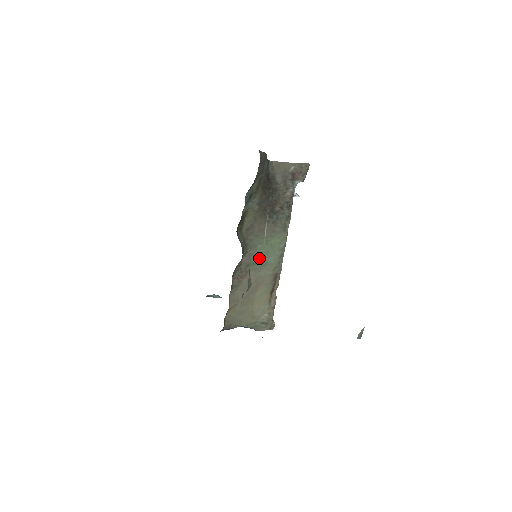
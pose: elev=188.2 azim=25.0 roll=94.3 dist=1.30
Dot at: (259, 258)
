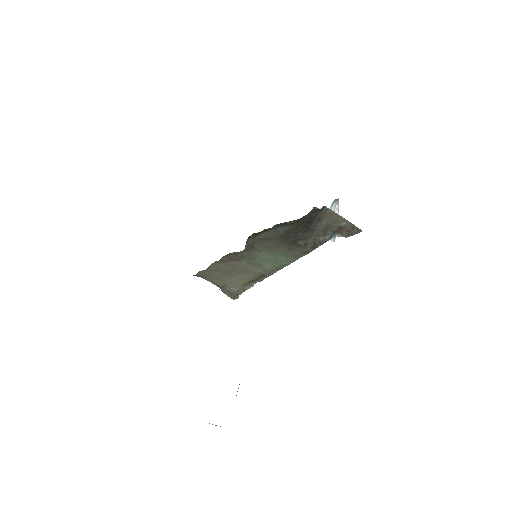
Dot at: (257, 259)
